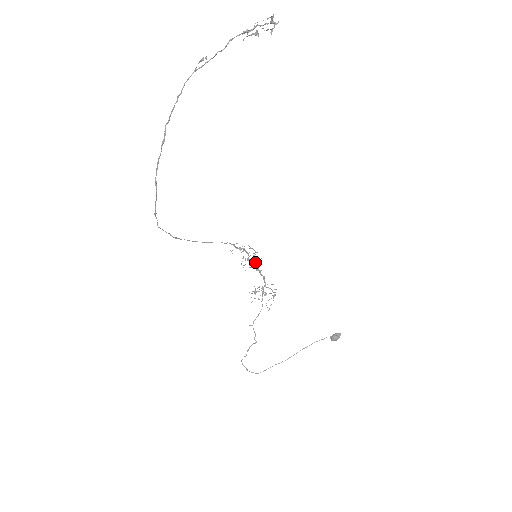
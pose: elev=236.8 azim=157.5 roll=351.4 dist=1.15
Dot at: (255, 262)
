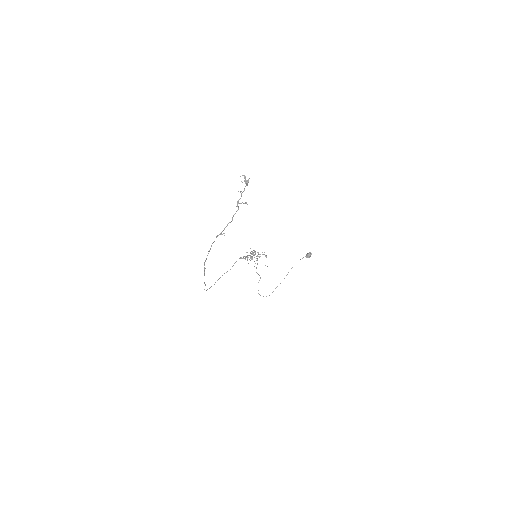
Dot at: (253, 255)
